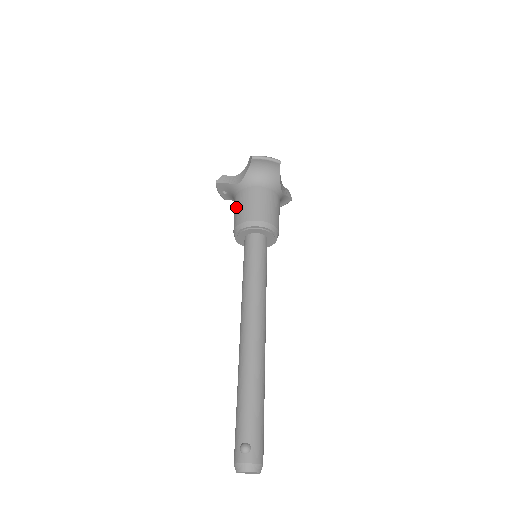
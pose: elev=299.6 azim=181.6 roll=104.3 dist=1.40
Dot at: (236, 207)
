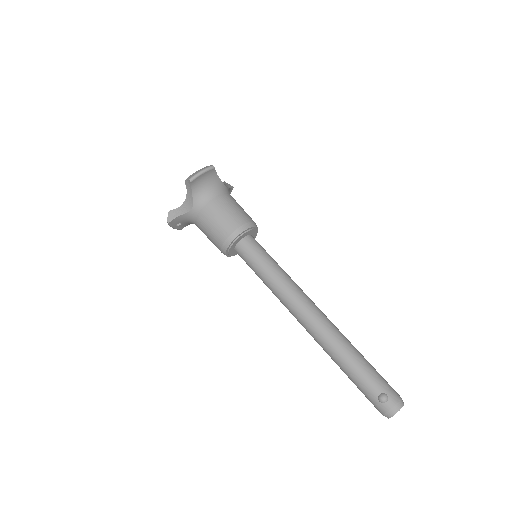
Dot at: (207, 230)
